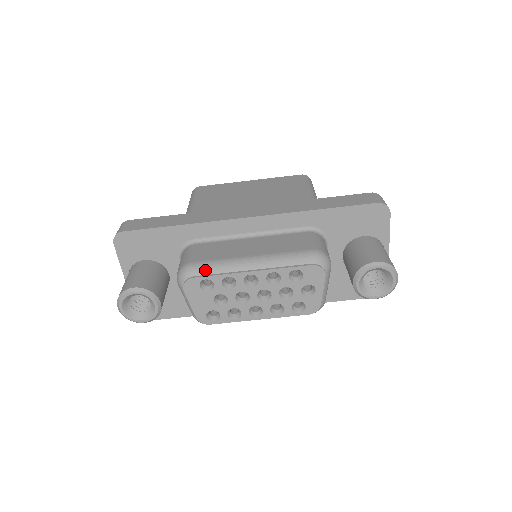
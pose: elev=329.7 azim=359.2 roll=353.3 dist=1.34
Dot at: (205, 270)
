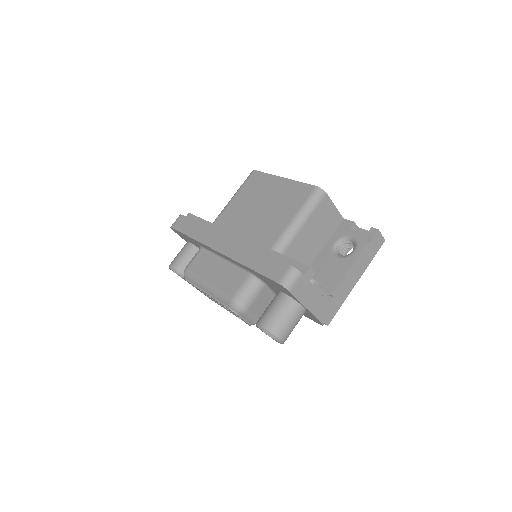
Dot at: (190, 278)
